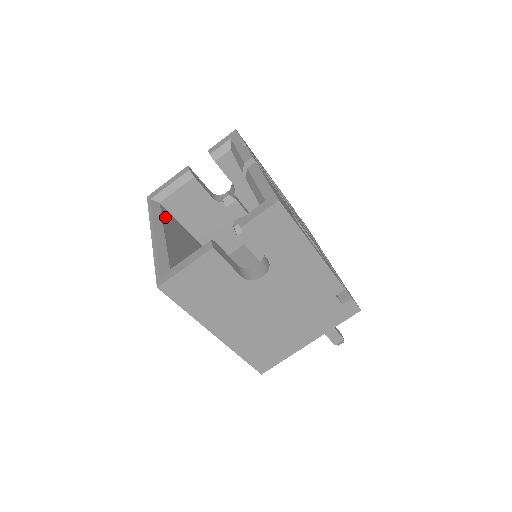
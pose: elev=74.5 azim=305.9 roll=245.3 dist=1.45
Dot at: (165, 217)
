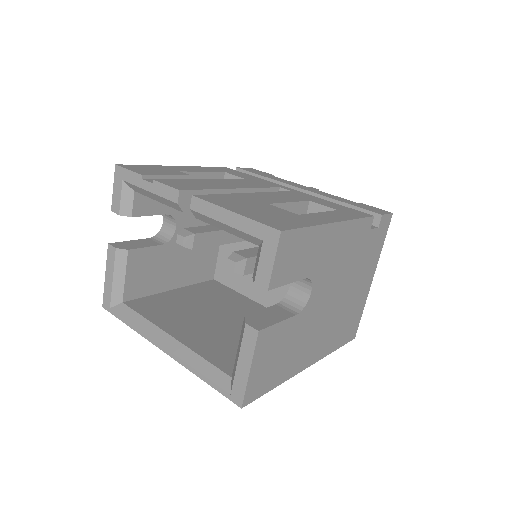
Dot at: (145, 312)
